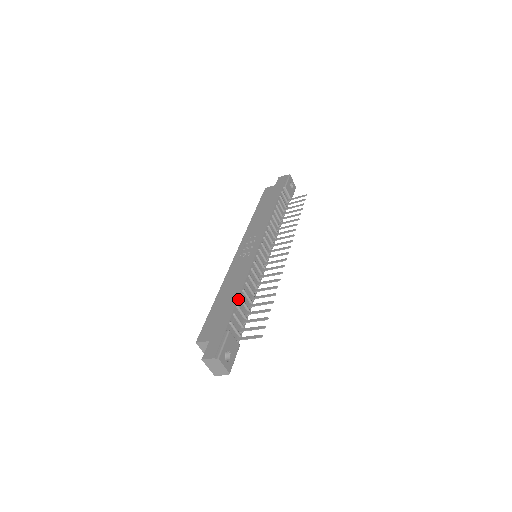
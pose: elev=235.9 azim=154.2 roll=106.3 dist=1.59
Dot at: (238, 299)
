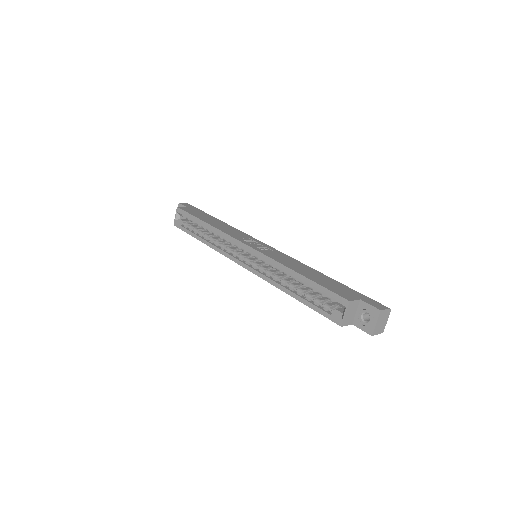
Dot at: (325, 275)
